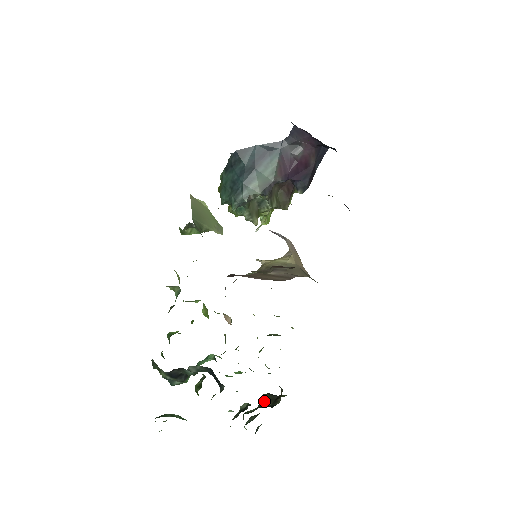
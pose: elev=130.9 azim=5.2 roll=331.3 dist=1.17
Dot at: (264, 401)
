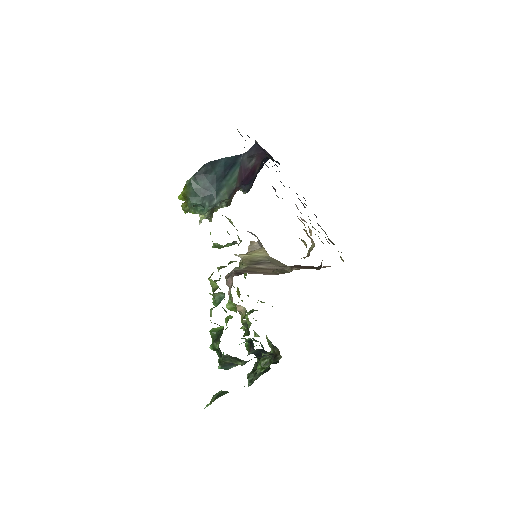
Dot at: occluded
